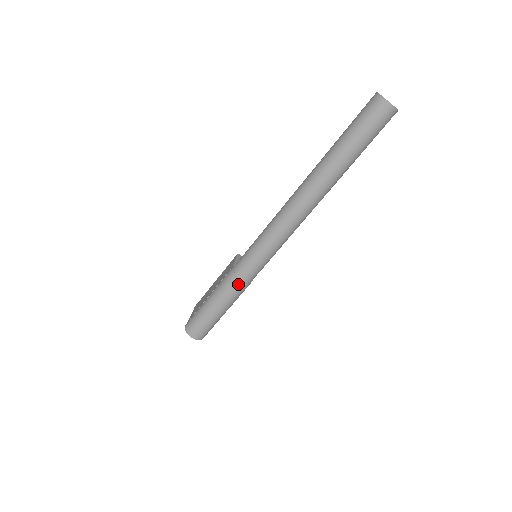
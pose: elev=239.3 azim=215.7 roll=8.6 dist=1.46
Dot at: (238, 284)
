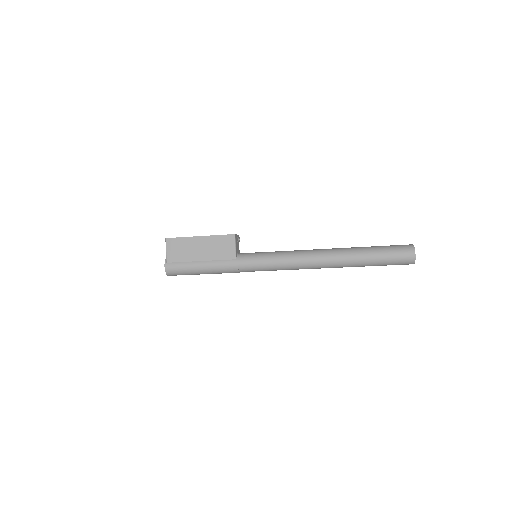
Dot at: occluded
